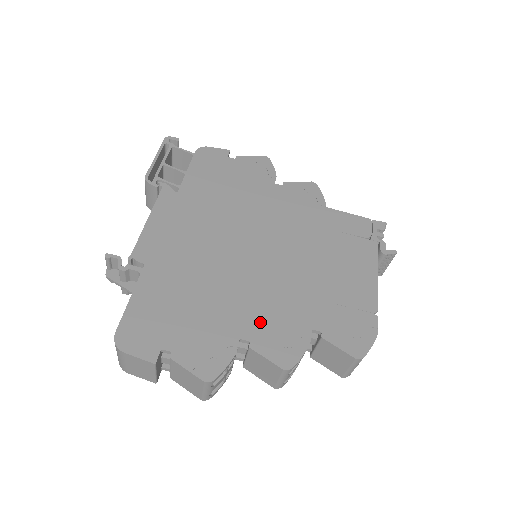
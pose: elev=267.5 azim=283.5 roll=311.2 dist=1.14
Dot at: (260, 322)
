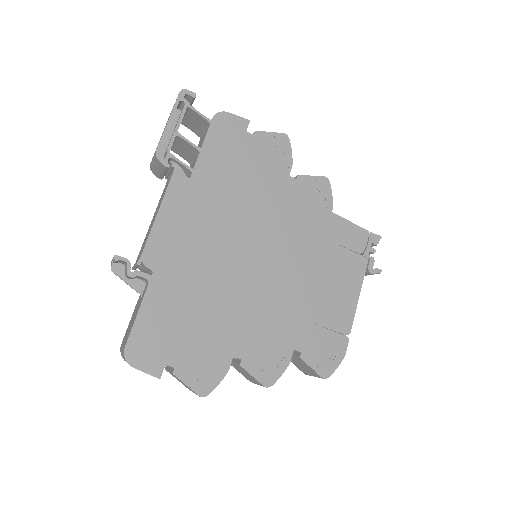
Dot at: (252, 341)
